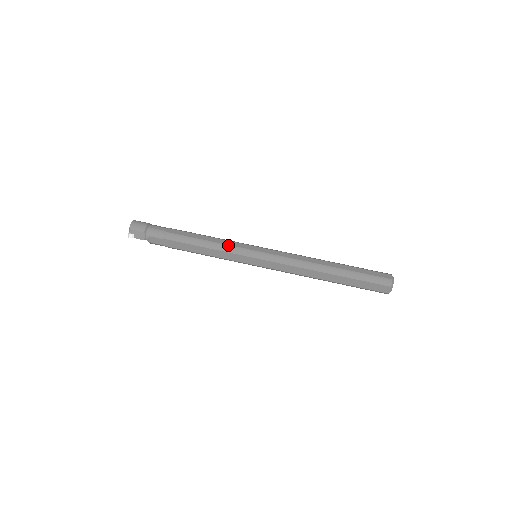
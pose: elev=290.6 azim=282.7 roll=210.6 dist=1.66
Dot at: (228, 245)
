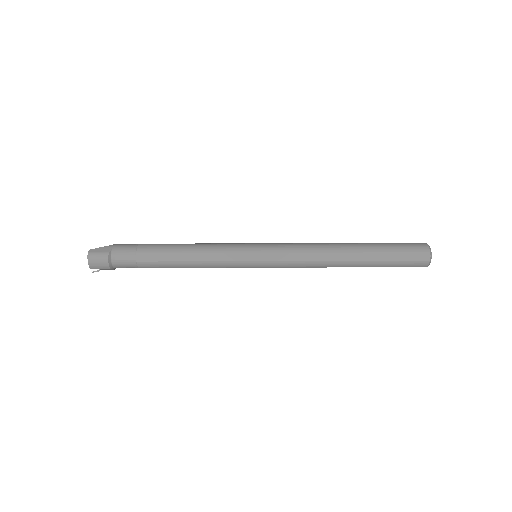
Dot at: (219, 262)
